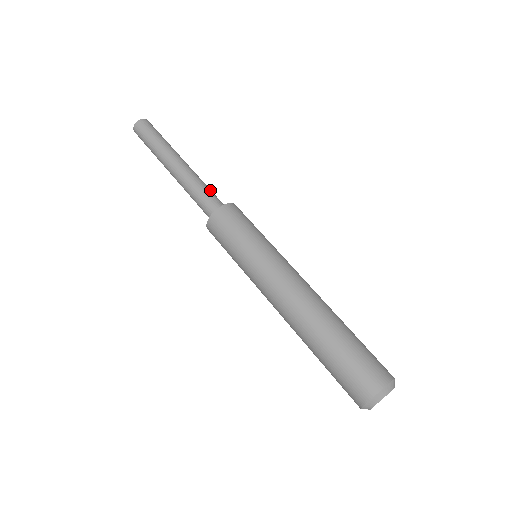
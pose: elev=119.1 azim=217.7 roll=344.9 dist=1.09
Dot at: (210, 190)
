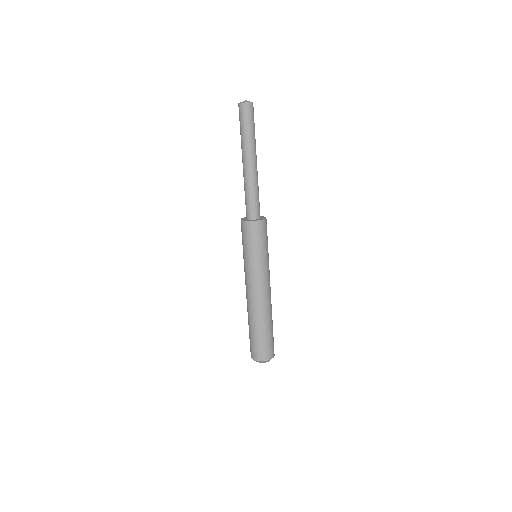
Dot at: (252, 198)
